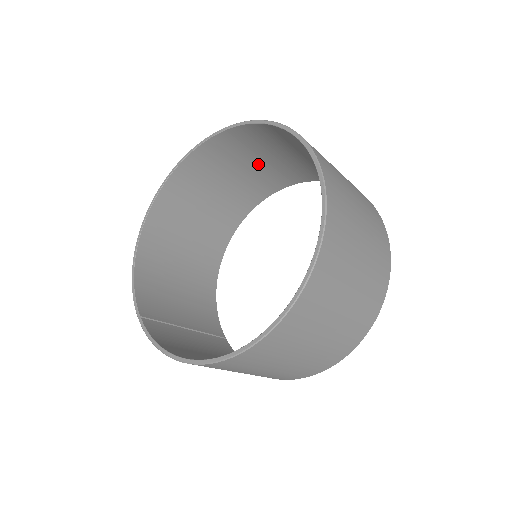
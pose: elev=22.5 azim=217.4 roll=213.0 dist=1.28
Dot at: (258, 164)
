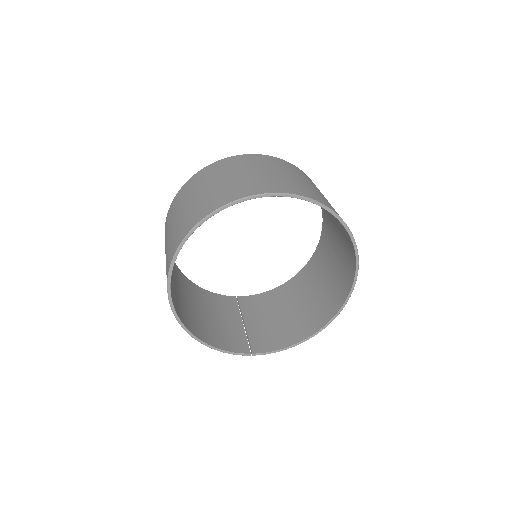
Dot at: occluded
